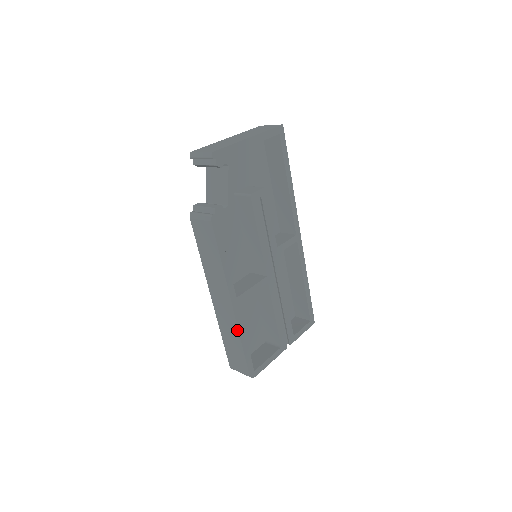
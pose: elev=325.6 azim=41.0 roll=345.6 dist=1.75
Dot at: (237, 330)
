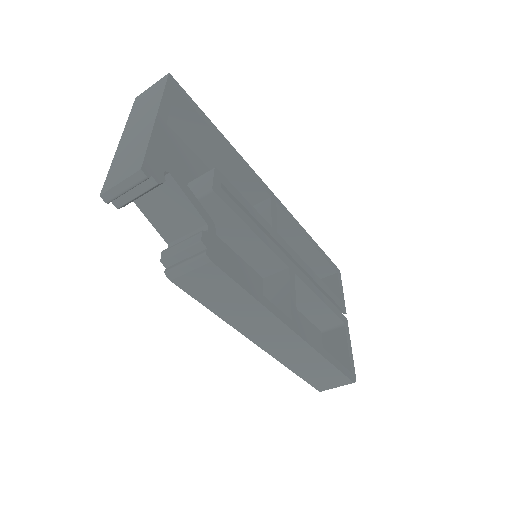
Dot at: (315, 353)
